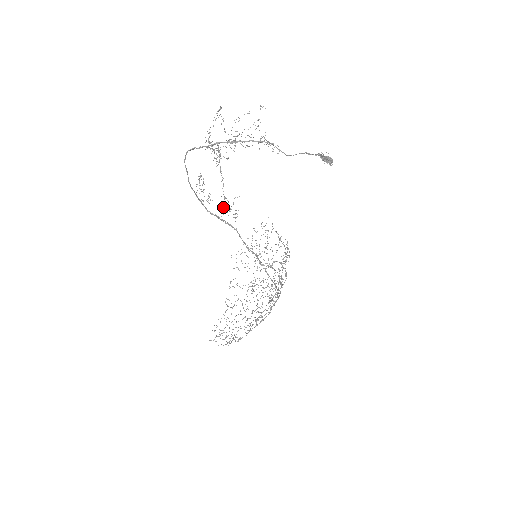
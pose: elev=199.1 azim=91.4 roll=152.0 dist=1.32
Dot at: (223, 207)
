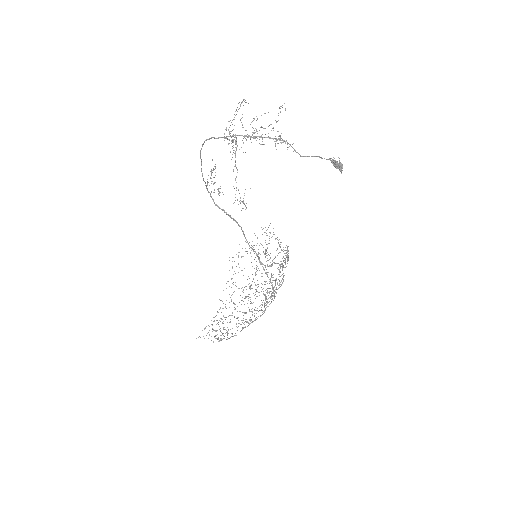
Dot at: occluded
